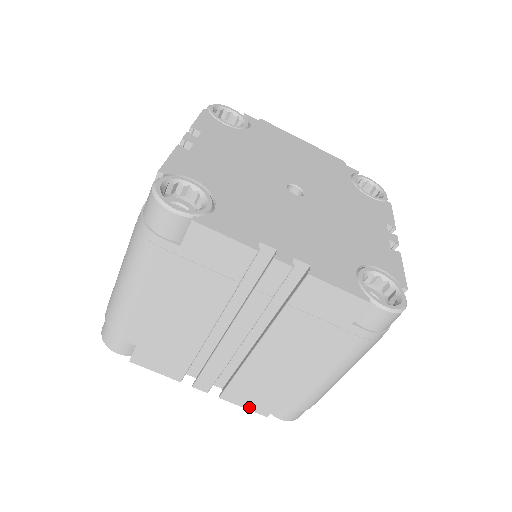
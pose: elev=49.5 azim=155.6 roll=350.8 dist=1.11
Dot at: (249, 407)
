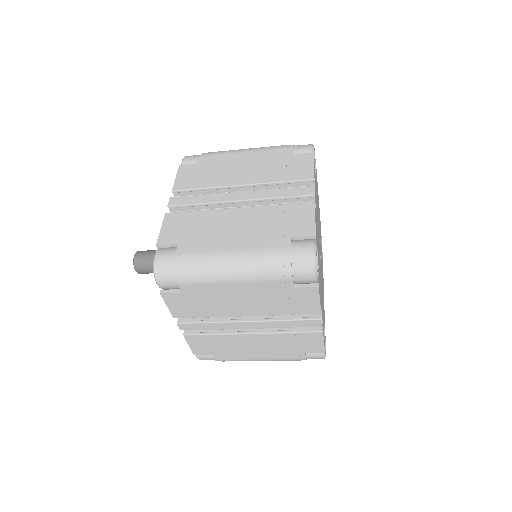
Dot at: (192, 347)
